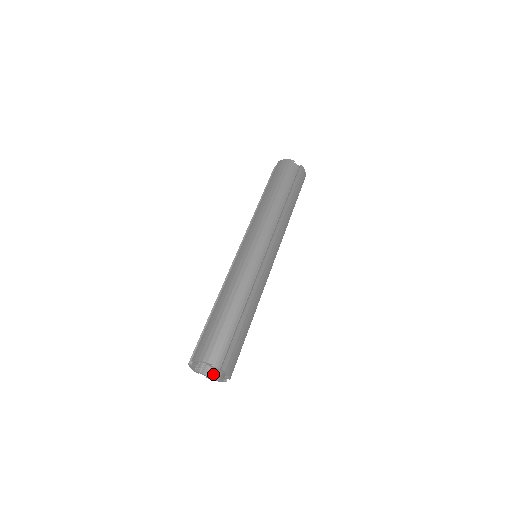
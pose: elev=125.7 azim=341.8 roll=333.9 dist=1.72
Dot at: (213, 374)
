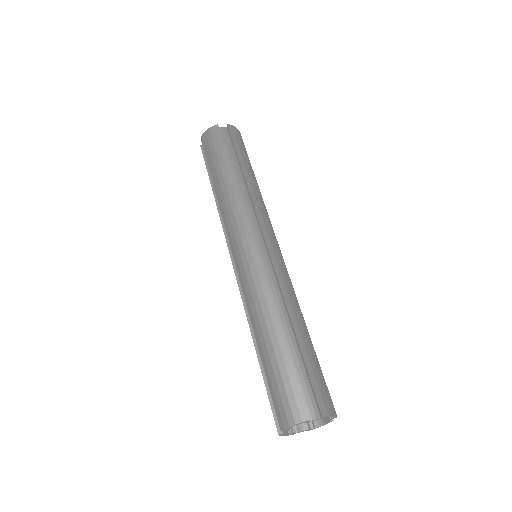
Dot at: (311, 422)
